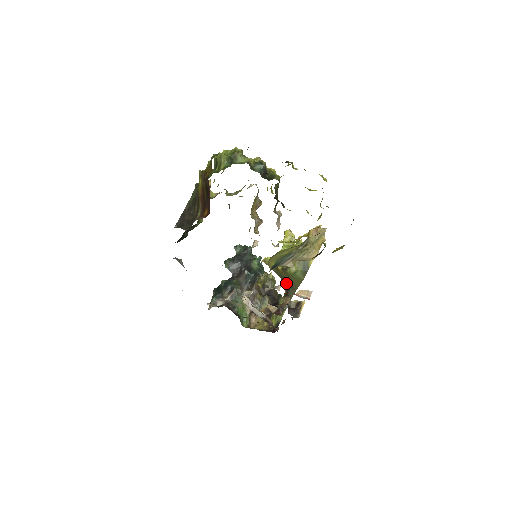
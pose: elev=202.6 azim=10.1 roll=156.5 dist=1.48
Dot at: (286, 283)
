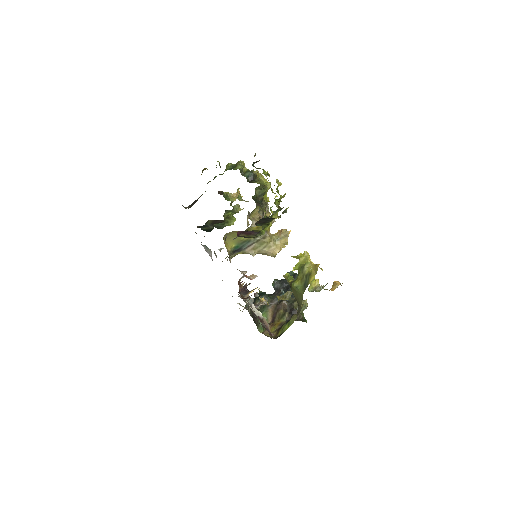
Dot at: occluded
